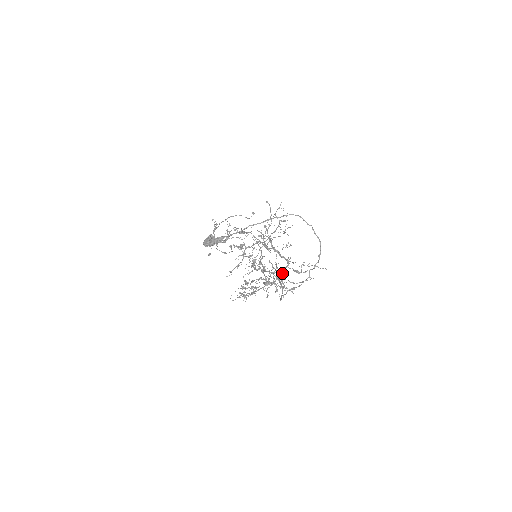
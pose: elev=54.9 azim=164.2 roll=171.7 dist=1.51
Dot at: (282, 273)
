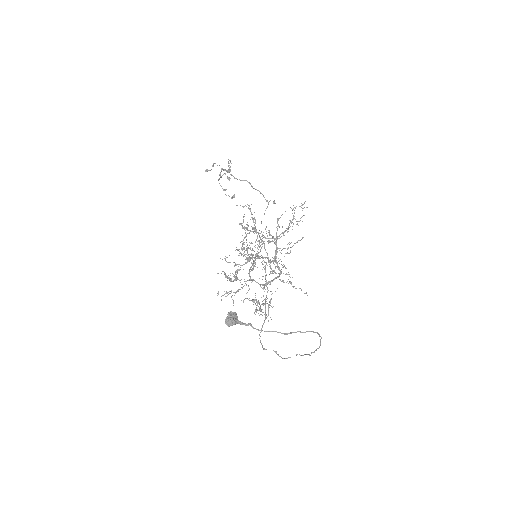
Dot at: (270, 282)
